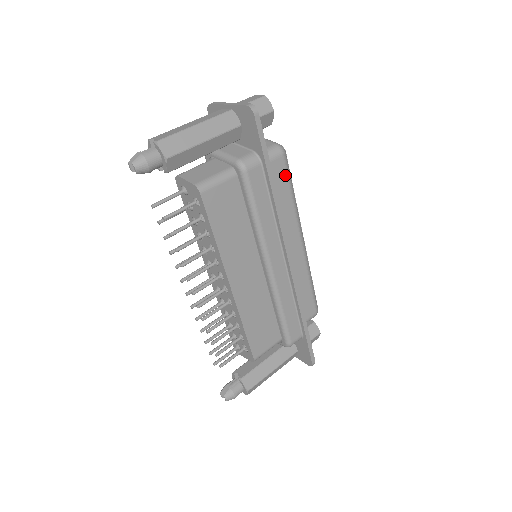
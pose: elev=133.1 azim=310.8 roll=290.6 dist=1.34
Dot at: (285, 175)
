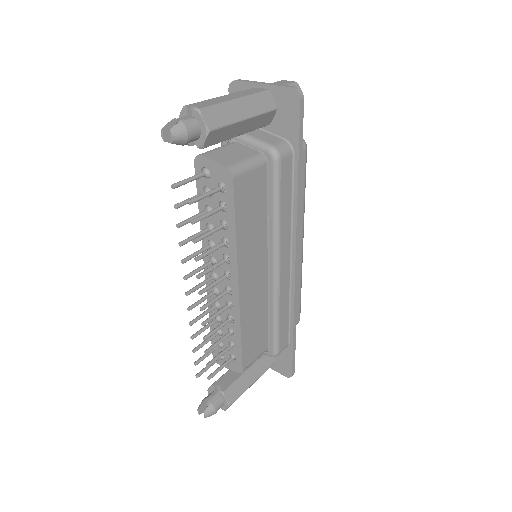
Dot at: (303, 171)
